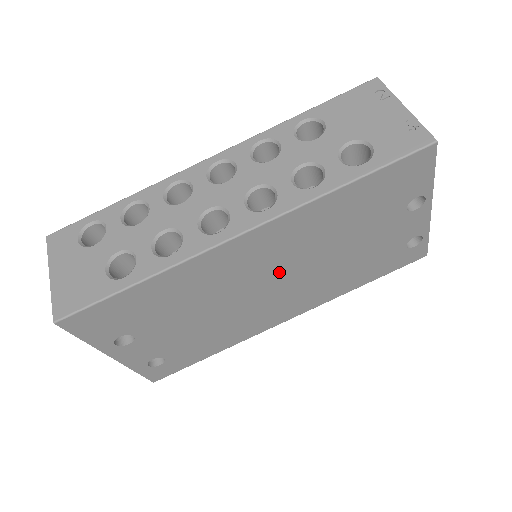
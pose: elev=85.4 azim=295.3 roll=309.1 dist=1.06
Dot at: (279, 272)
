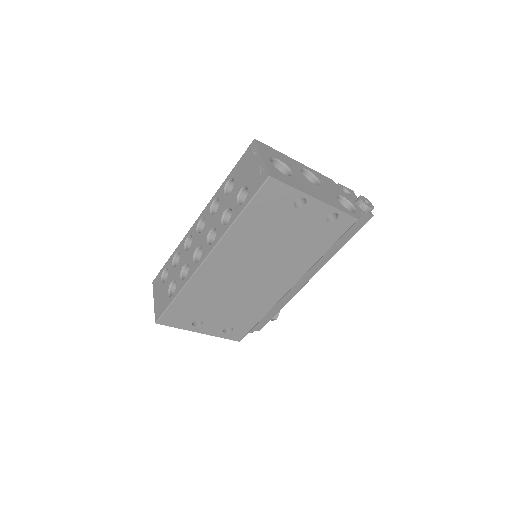
Dot at: (250, 266)
